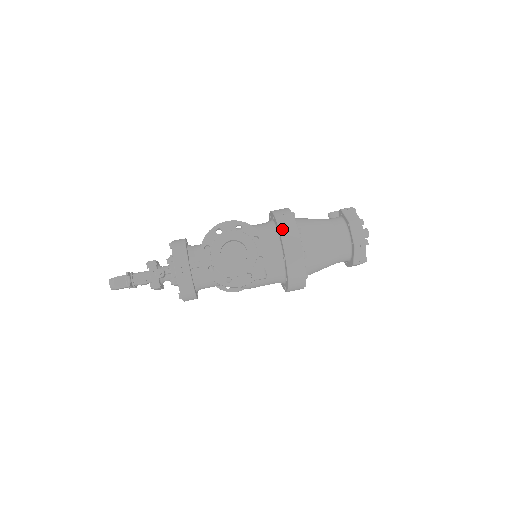
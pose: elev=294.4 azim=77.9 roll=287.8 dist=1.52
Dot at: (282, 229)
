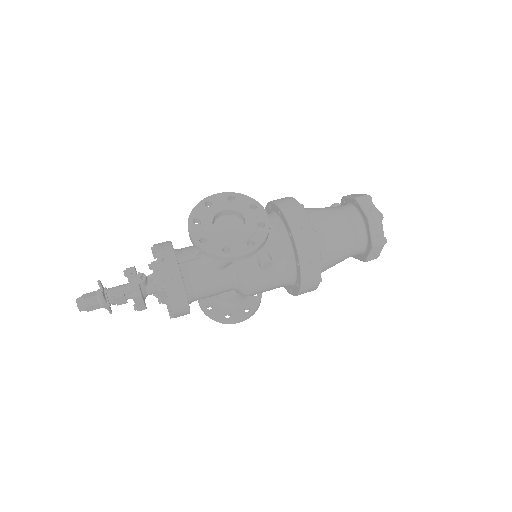
Dot at: (281, 205)
